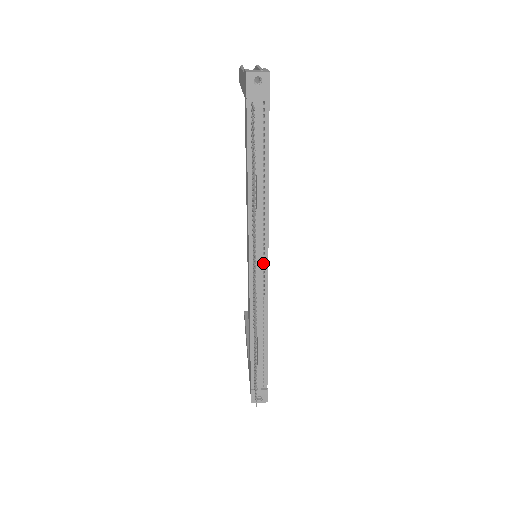
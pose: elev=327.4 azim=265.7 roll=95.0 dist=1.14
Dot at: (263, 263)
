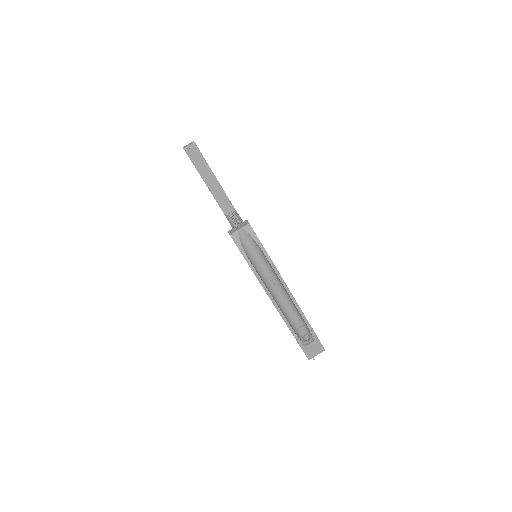
Dot at: occluded
